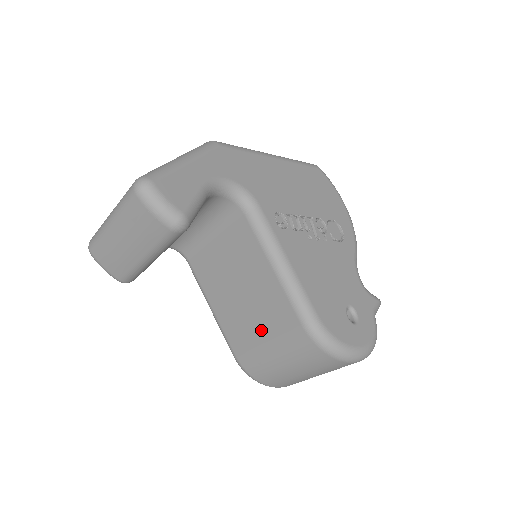
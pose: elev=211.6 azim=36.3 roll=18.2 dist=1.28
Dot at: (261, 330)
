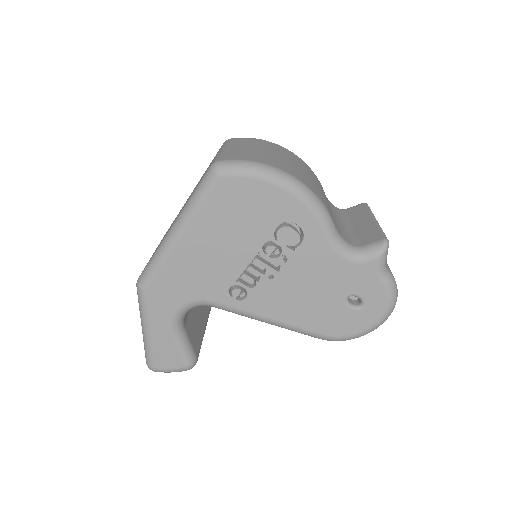
Dot at: occluded
